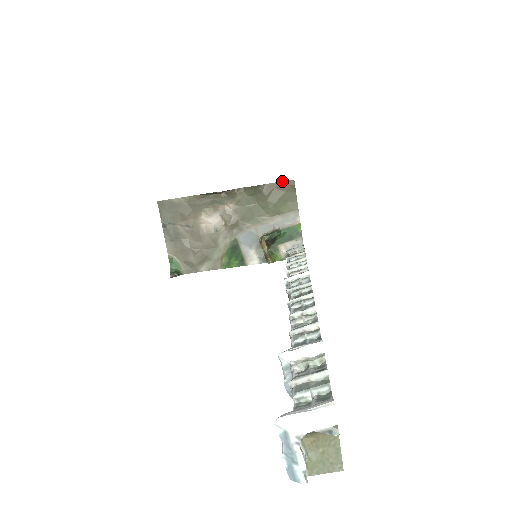
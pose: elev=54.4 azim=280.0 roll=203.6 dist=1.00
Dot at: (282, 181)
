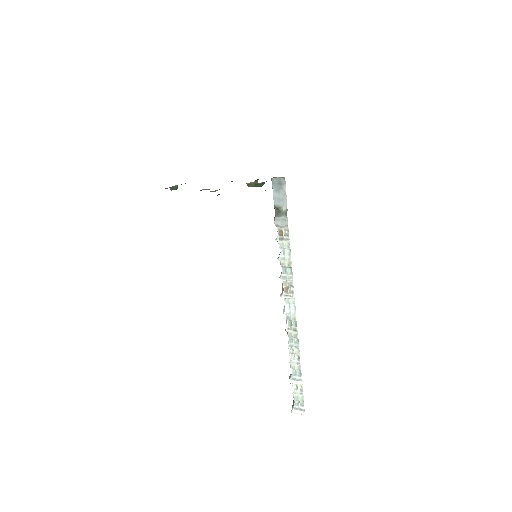
Dot at: occluded
